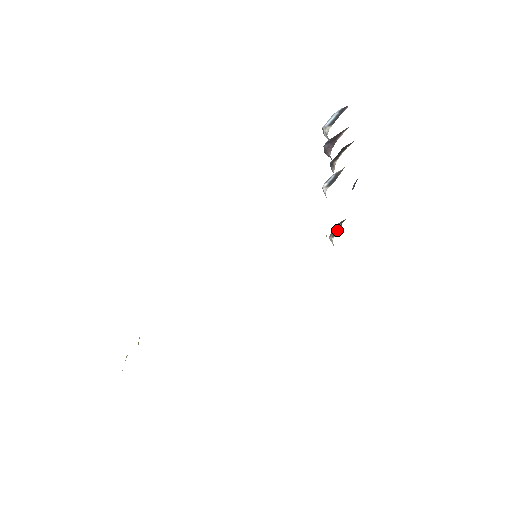
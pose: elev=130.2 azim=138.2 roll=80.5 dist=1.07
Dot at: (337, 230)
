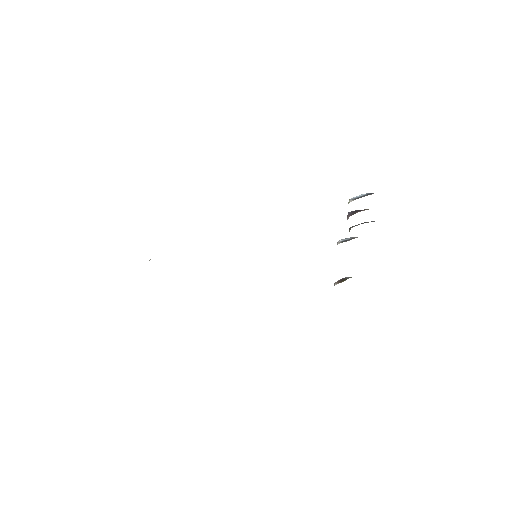
Dot at: (343, 281)
